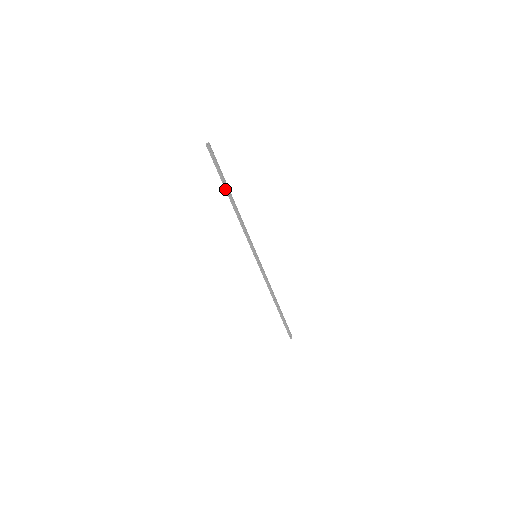
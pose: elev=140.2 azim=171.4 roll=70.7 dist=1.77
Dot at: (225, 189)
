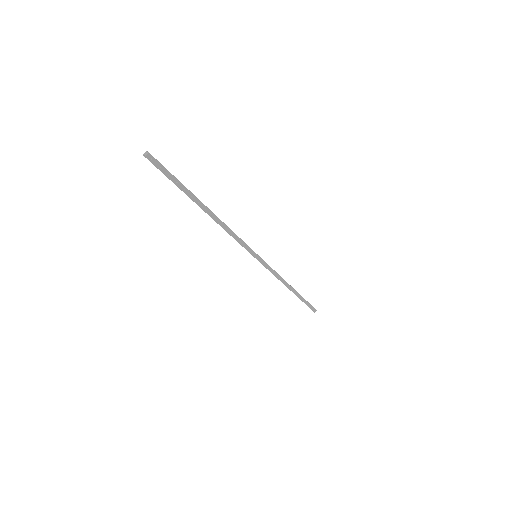
Dot at: (192, 200)
